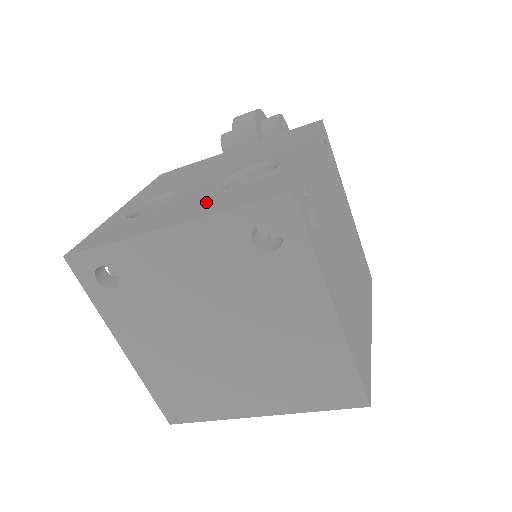
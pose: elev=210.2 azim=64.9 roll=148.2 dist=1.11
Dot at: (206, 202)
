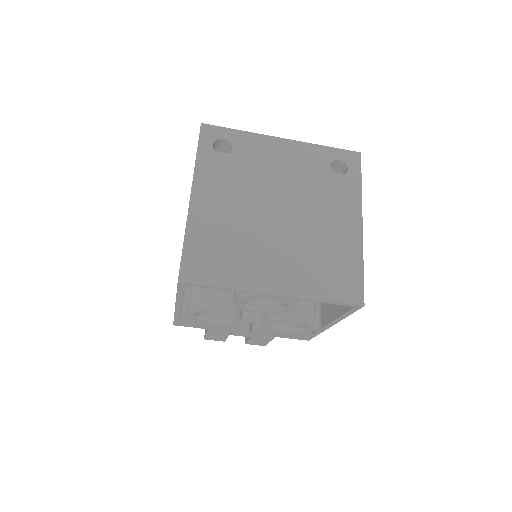
Dot at: occluded
